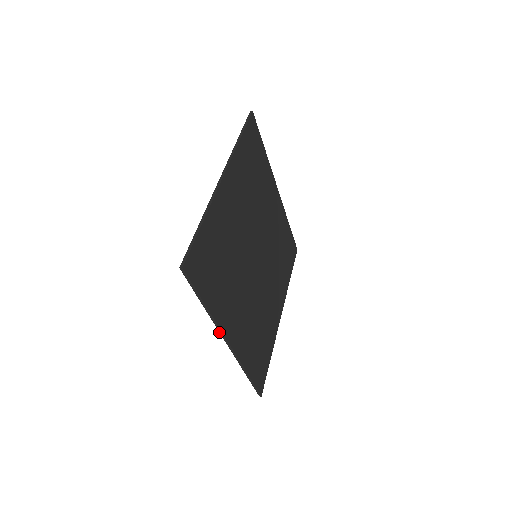
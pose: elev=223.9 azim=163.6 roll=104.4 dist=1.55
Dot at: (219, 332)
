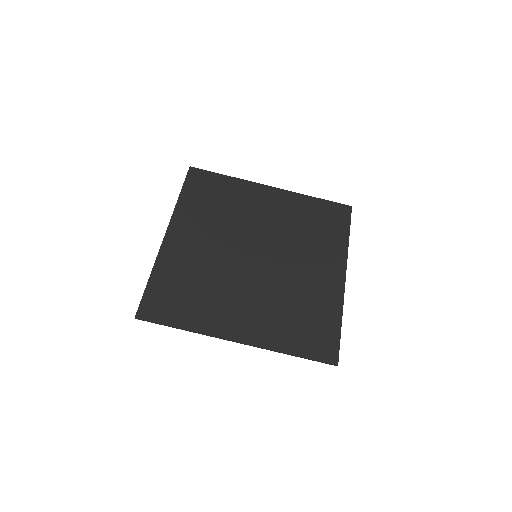
Dot at: occluded
